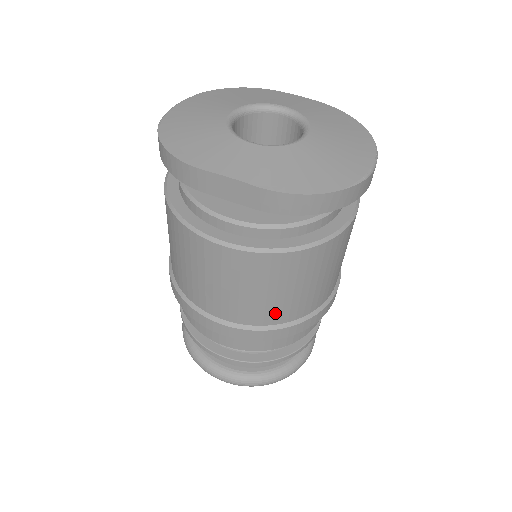
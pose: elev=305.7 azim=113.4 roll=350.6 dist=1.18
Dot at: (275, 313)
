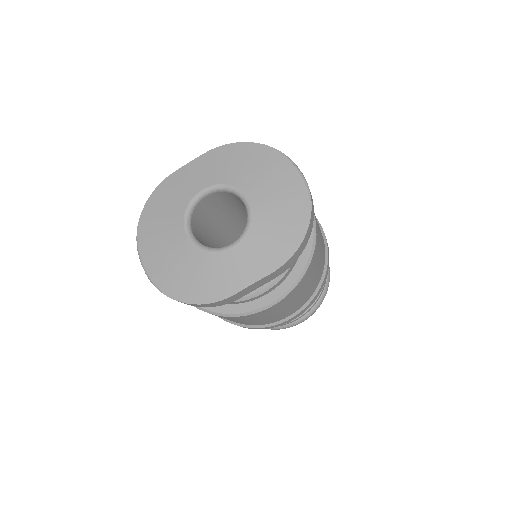
Dot at: (316, 283)
